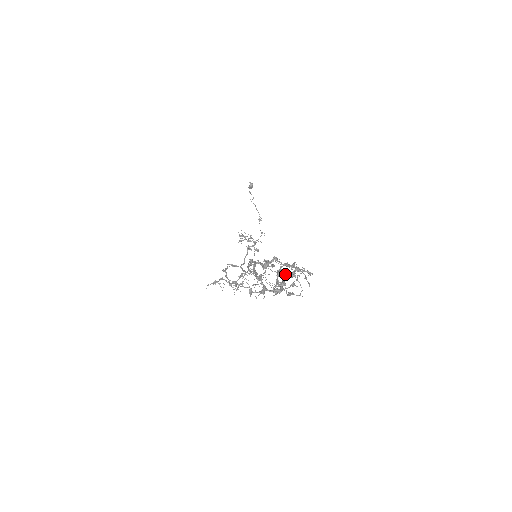
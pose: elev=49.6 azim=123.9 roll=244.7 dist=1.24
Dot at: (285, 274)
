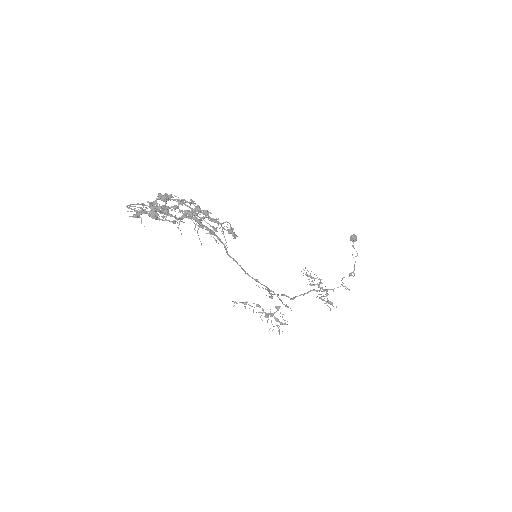
Dot at: (175, 205)
